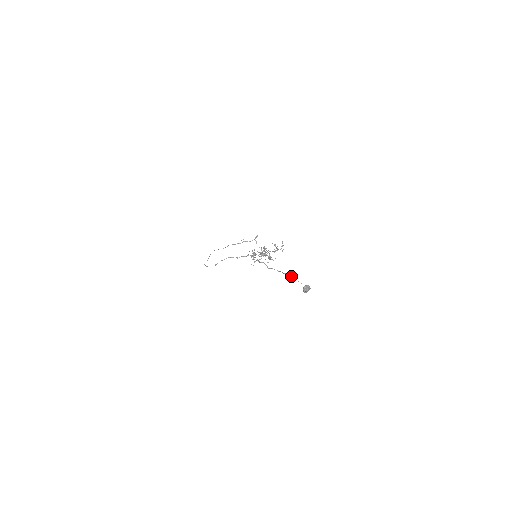
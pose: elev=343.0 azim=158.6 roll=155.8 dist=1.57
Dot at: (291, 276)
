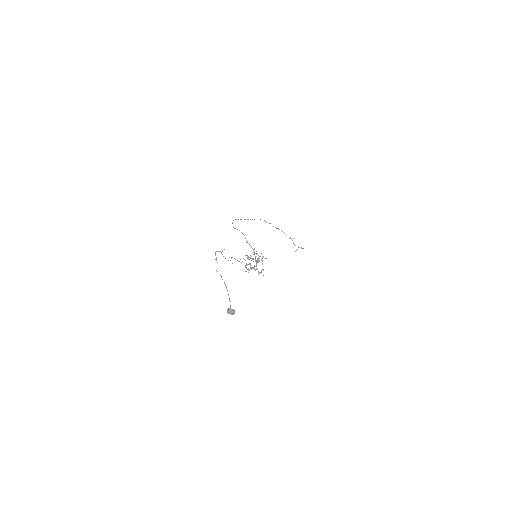
Dot at: occluded
